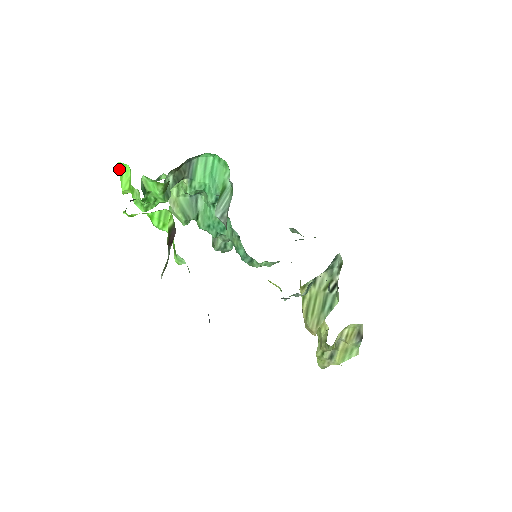
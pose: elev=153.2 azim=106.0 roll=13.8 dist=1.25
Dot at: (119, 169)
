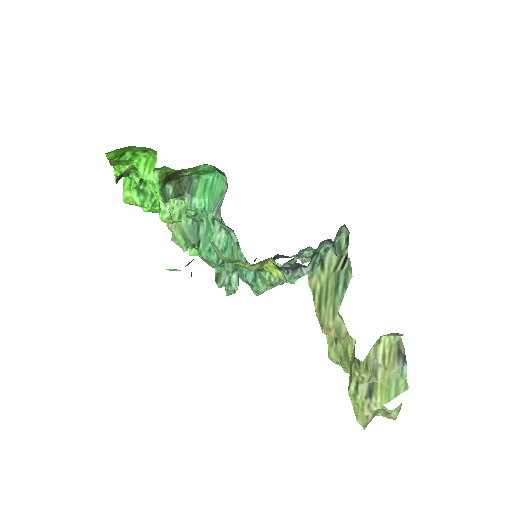
Dot at: (124, 179)
